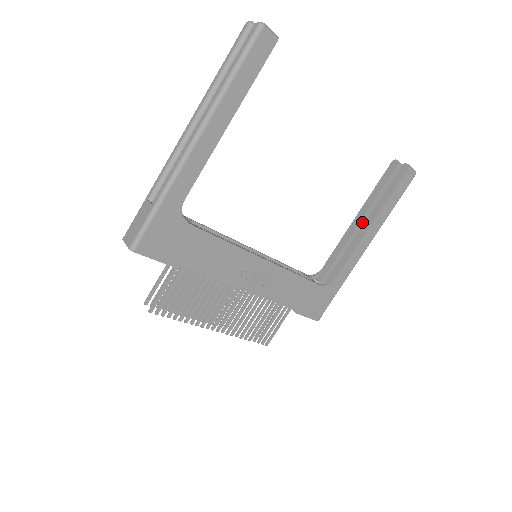
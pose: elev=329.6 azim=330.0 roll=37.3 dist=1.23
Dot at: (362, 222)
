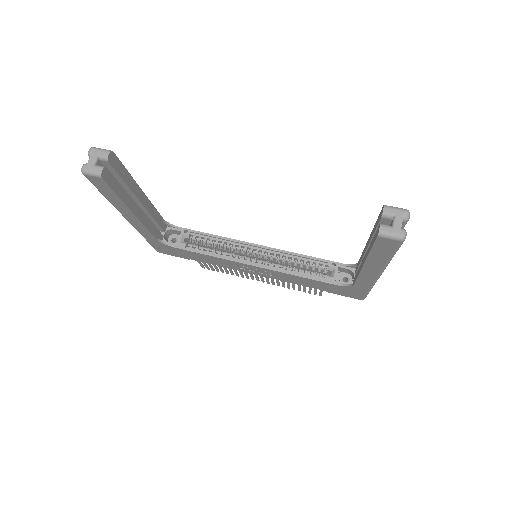
Dot at: occluded
